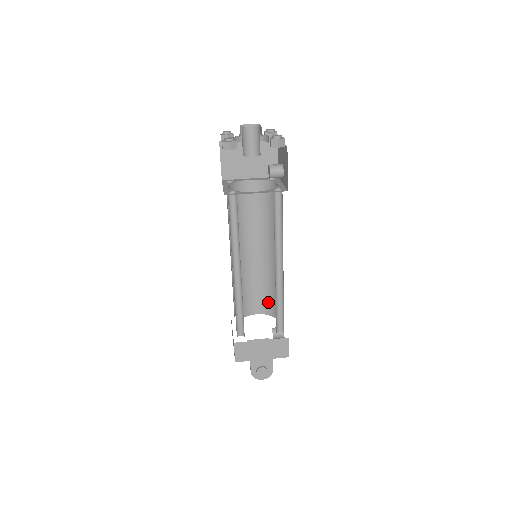
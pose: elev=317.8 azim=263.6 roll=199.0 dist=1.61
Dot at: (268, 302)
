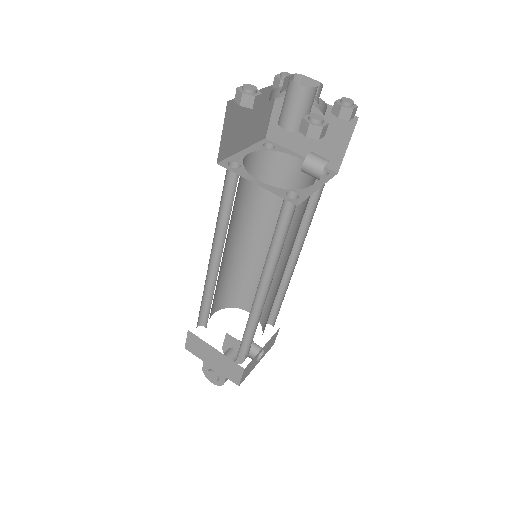
Dot at: (265, 311)
